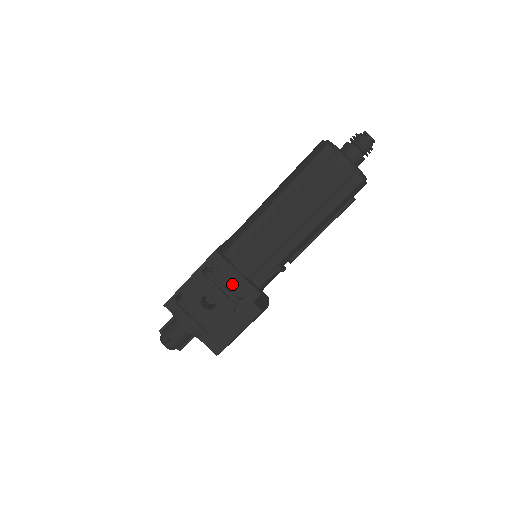
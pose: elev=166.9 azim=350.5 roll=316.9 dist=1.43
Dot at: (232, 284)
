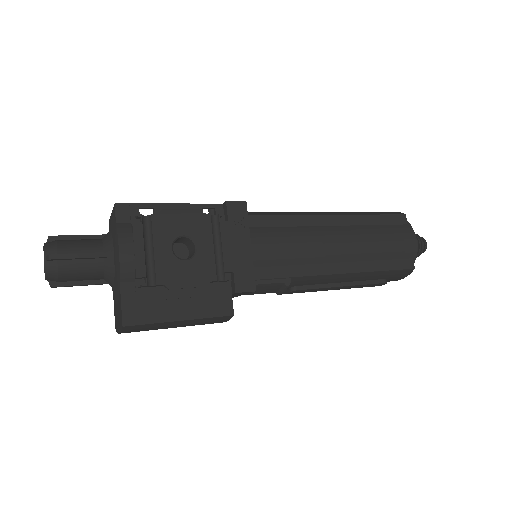
Dot at: (233, 252)
